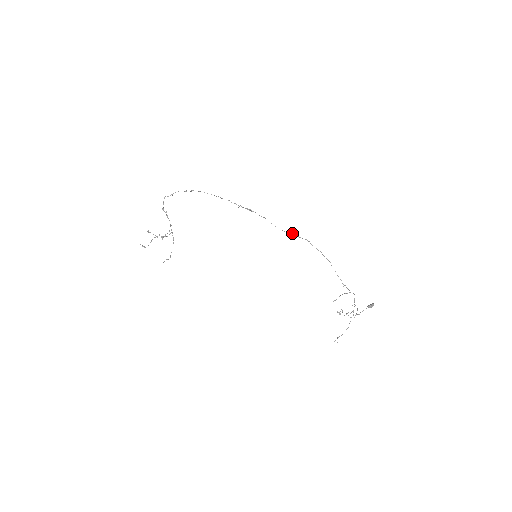
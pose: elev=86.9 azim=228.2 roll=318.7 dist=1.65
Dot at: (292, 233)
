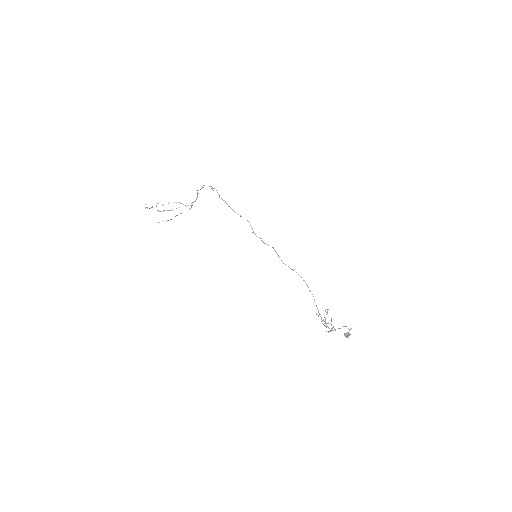
Dot at: occluded
